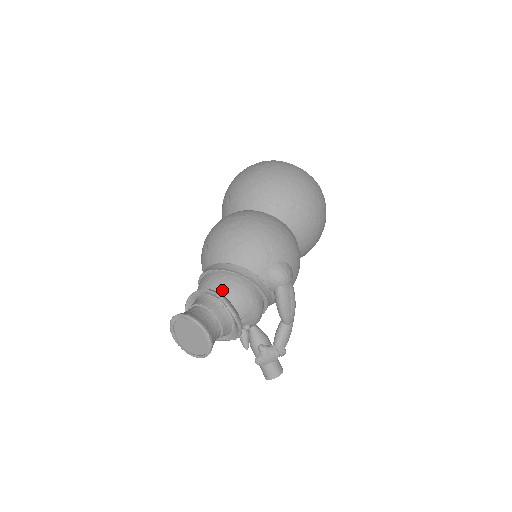
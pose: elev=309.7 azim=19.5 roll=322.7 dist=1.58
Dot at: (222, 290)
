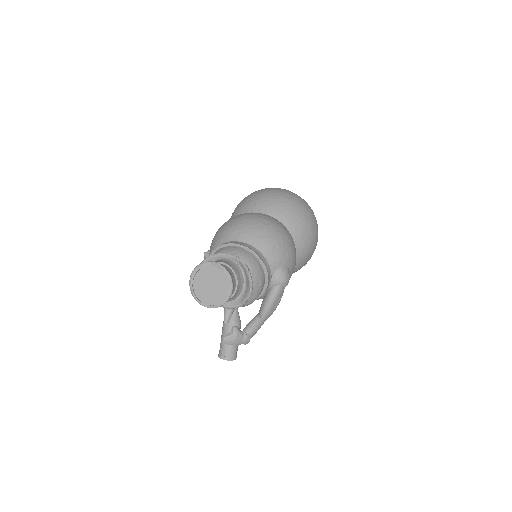
Dot at: (245, 263)
